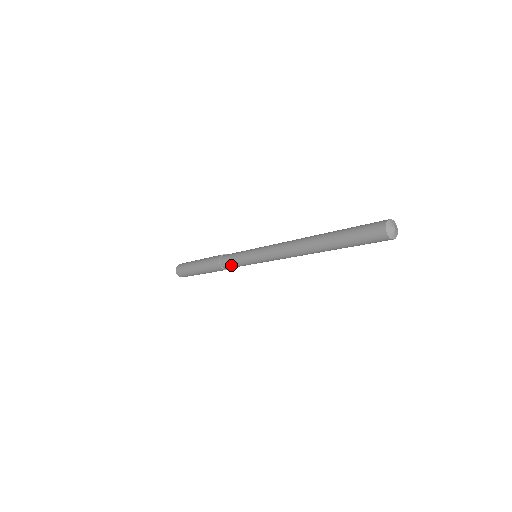
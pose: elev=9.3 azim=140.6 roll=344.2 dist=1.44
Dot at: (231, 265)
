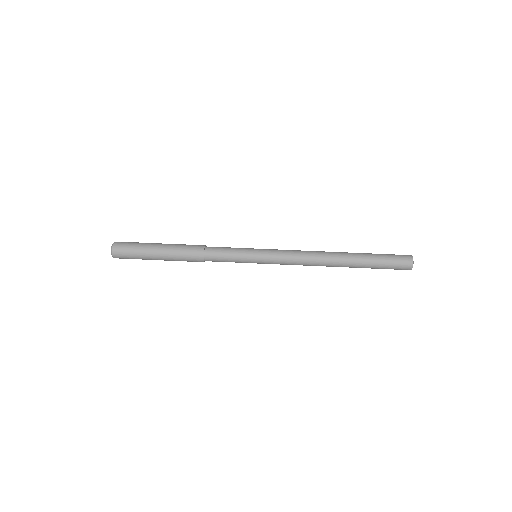
Dot at: occluded
